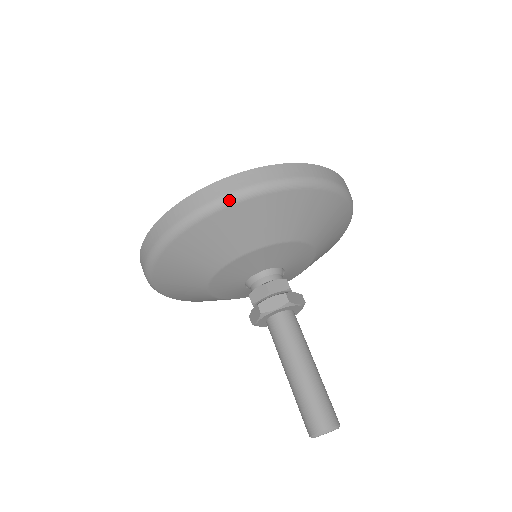
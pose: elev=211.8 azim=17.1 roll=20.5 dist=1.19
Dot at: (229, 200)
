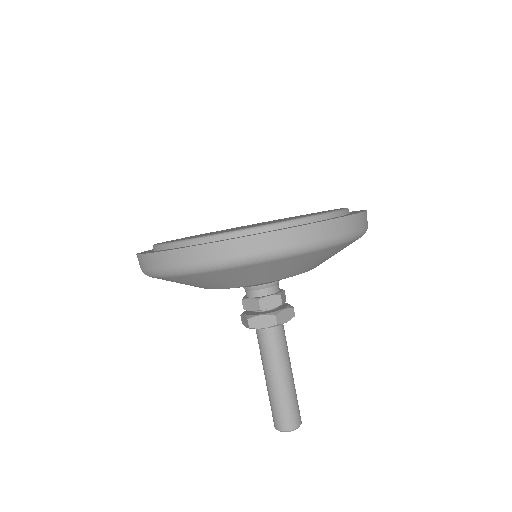
Dot at: (223, 266)
